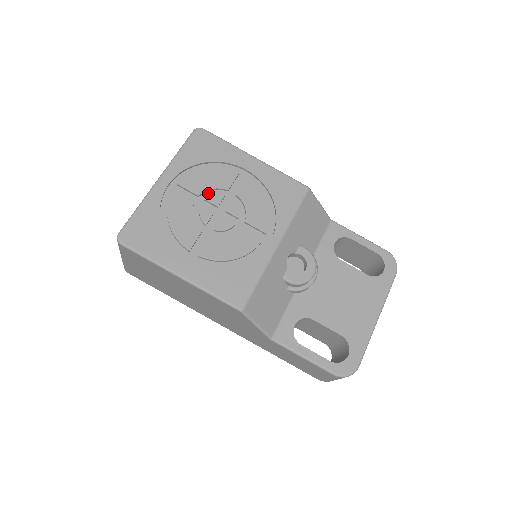
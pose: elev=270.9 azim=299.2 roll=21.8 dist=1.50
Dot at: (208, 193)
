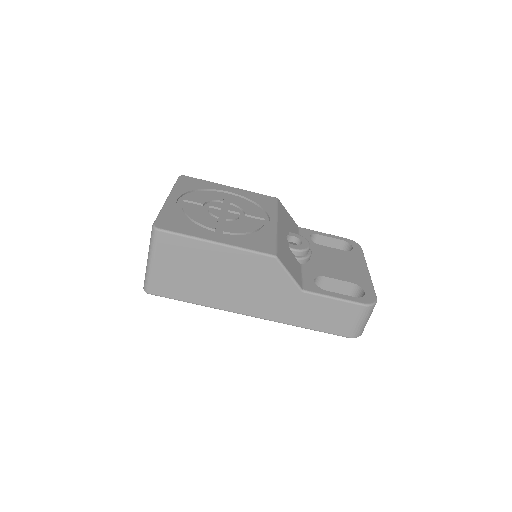
Dot at: (209, 204)
